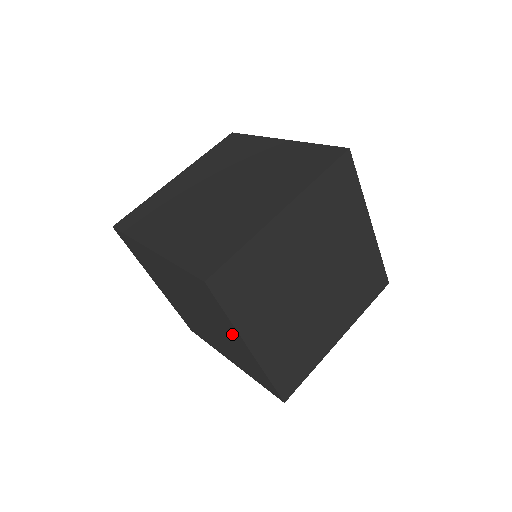
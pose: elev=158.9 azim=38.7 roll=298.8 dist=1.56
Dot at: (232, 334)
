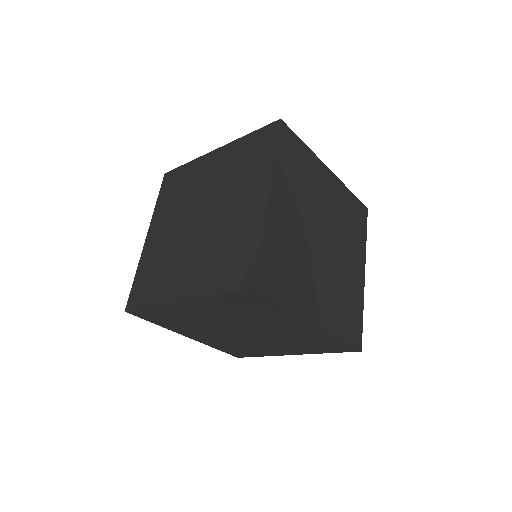
Dot at: (254, 190)
